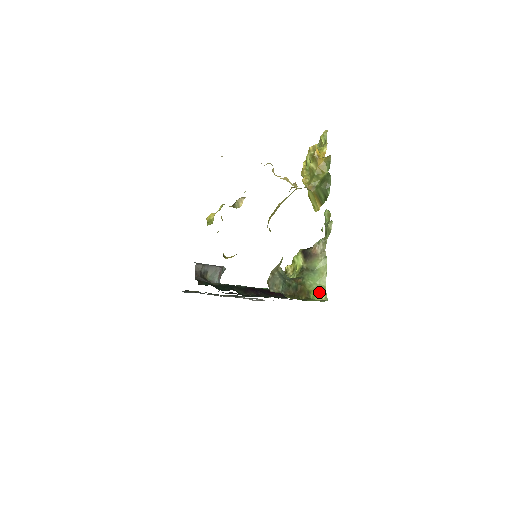
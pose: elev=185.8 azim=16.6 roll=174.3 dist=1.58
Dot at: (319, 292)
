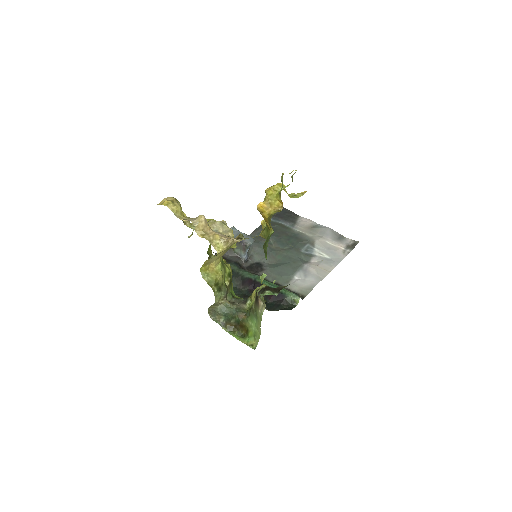
Dot at: (255, 336)
